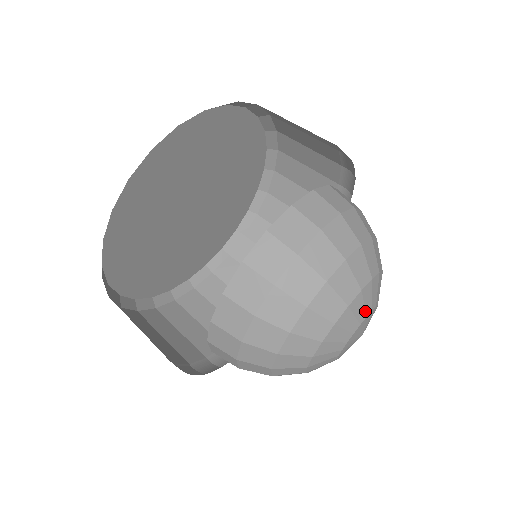
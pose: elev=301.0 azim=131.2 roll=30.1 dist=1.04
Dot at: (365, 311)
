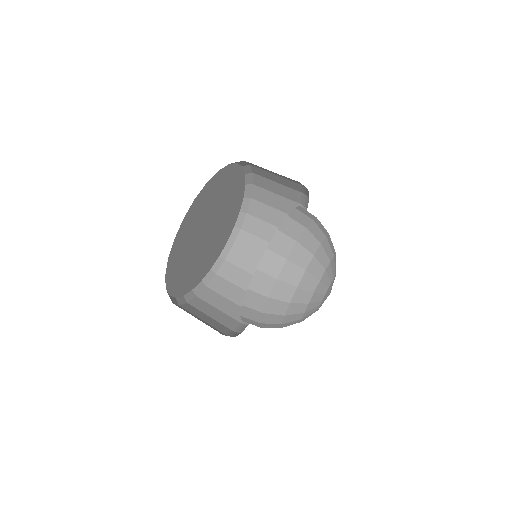
Dot at: occluded
